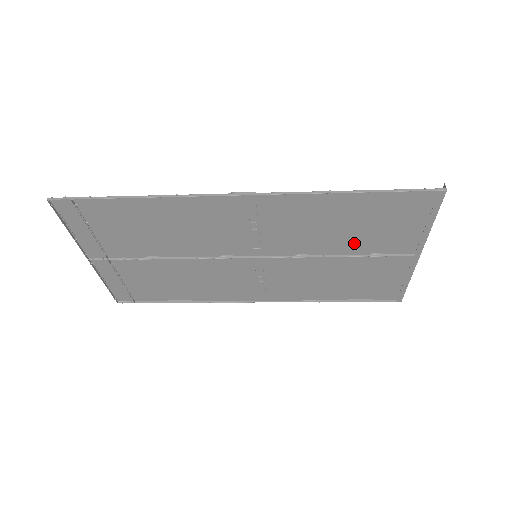
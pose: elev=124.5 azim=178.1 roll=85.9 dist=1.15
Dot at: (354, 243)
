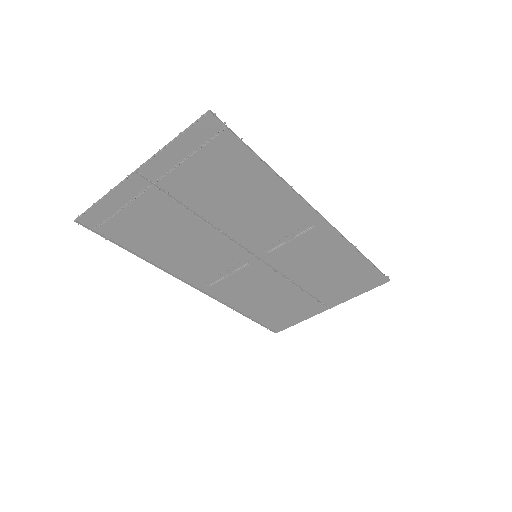
Dot at: (315, 282)
